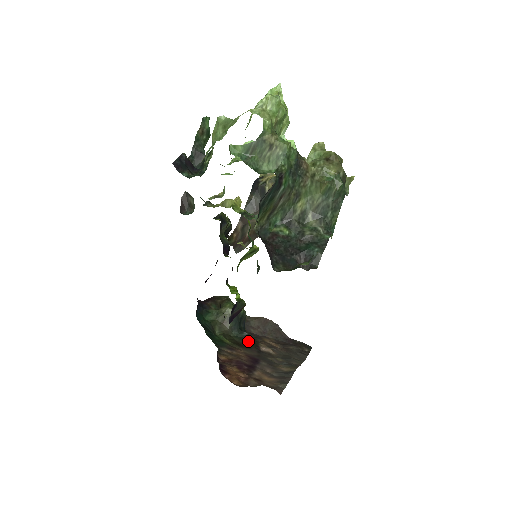
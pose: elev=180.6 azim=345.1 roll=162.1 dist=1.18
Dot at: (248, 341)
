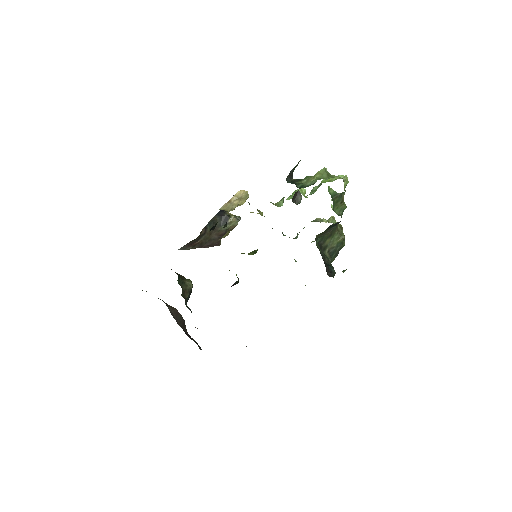
Dot at: occluded
